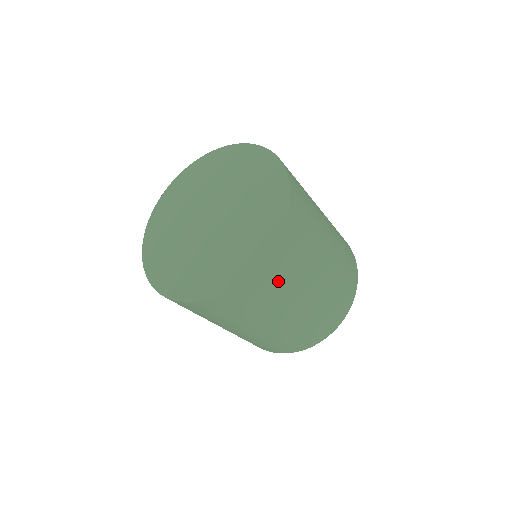
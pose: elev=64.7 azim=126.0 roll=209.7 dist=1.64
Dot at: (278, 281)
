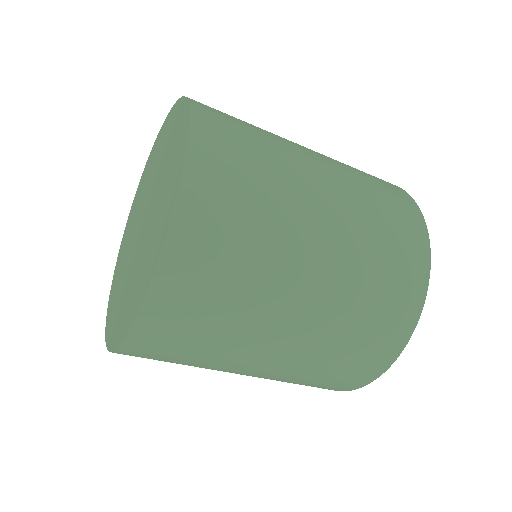
Dot at: (244, 180)
